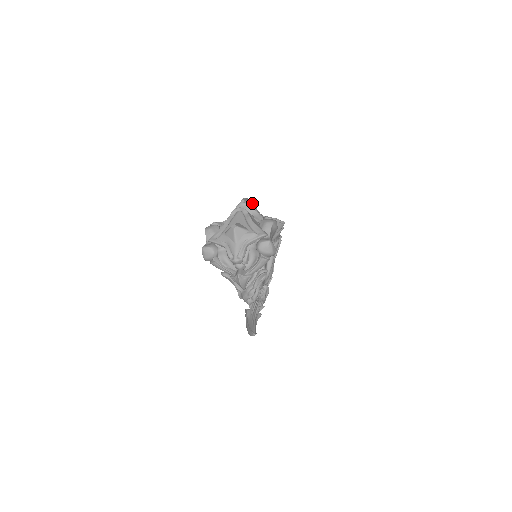
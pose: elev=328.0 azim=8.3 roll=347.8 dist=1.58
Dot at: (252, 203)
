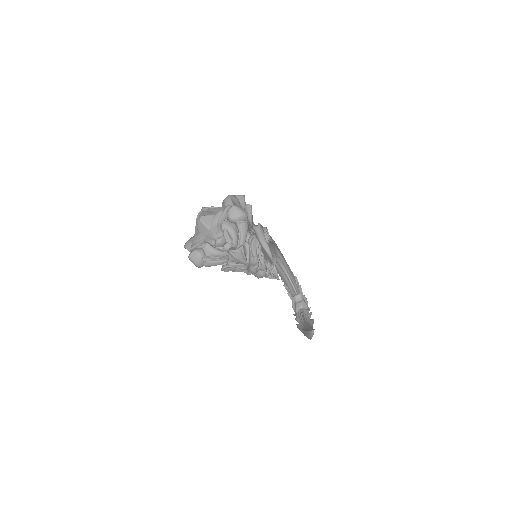
Dot at: occluded
